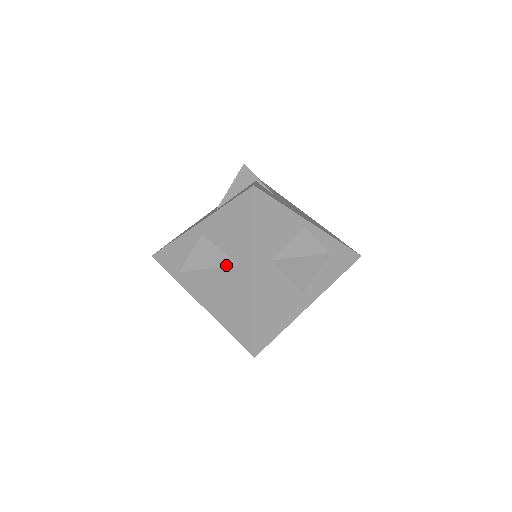
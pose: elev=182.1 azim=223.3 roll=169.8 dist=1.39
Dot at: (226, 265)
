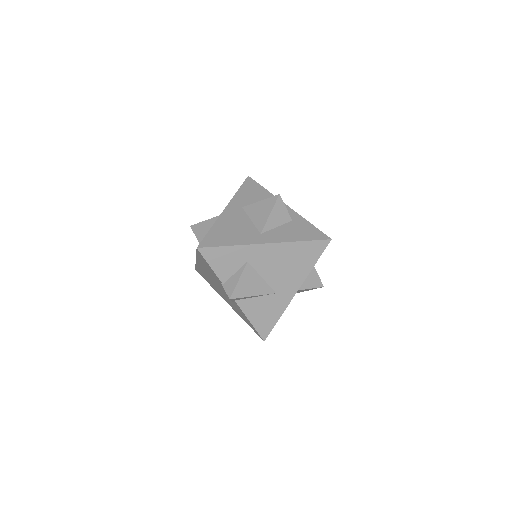
Dot at: (216, 217)
